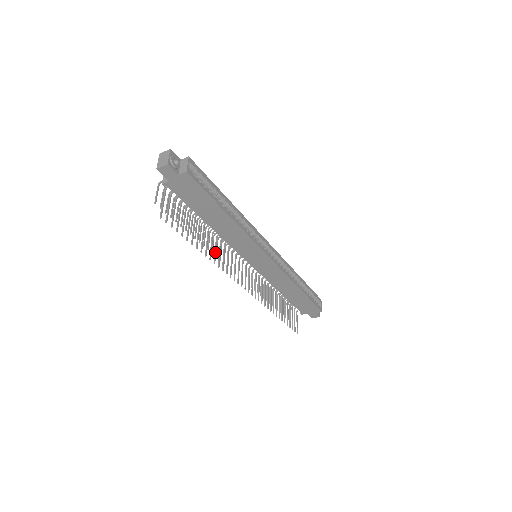
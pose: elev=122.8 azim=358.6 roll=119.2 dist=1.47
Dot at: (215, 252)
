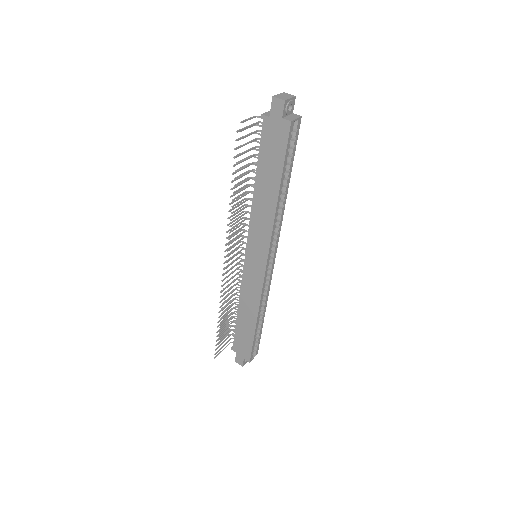
Dot at: (237, 212)
